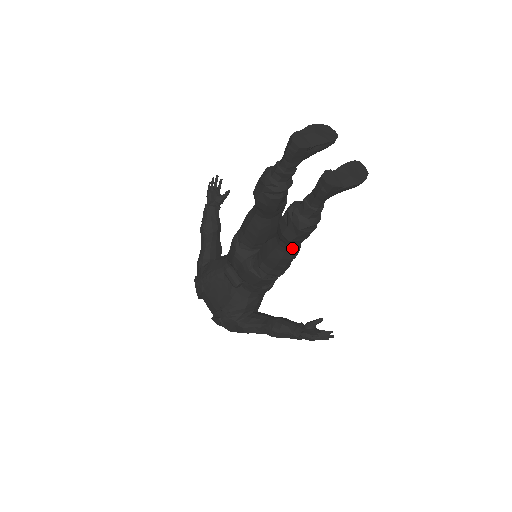
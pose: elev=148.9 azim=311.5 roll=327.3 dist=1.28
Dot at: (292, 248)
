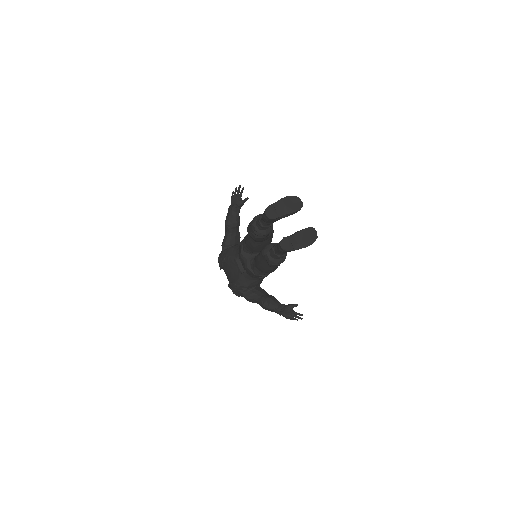
Dot at: occluded
